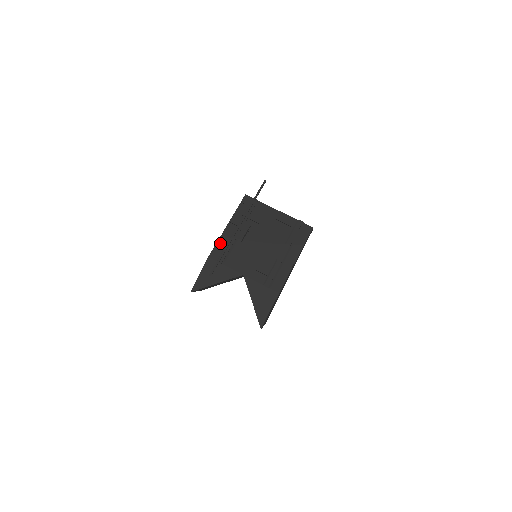
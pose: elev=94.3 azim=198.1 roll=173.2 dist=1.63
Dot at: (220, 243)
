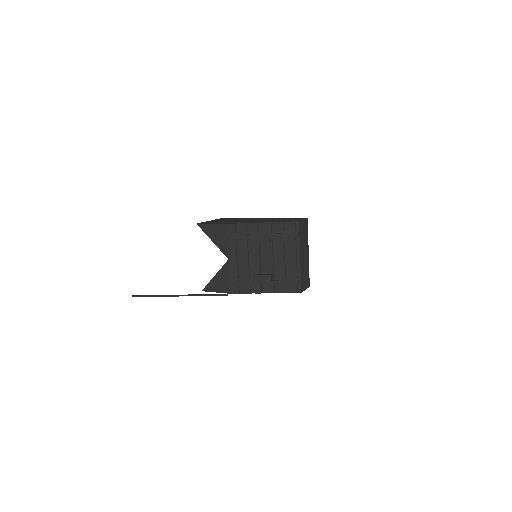
Dot at: (242, 227)
